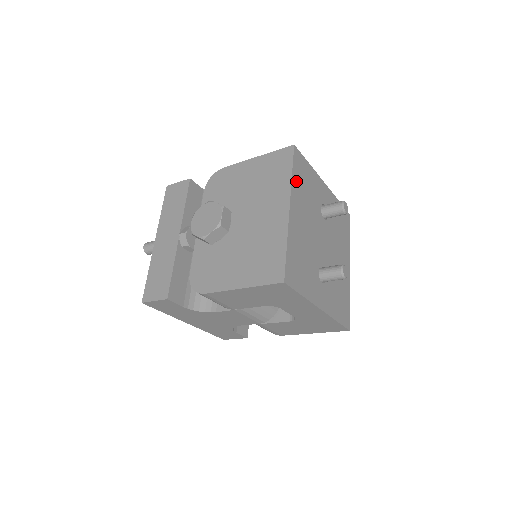
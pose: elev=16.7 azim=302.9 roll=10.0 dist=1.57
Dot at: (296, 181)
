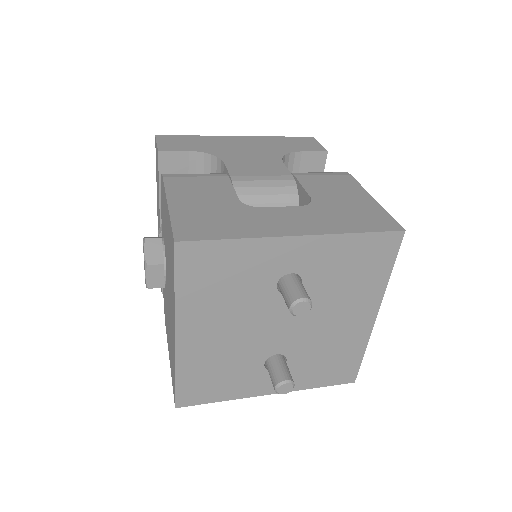
Dot at: (189, 293)
